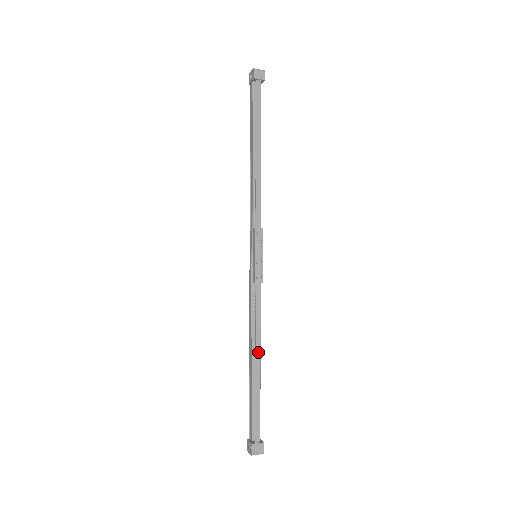
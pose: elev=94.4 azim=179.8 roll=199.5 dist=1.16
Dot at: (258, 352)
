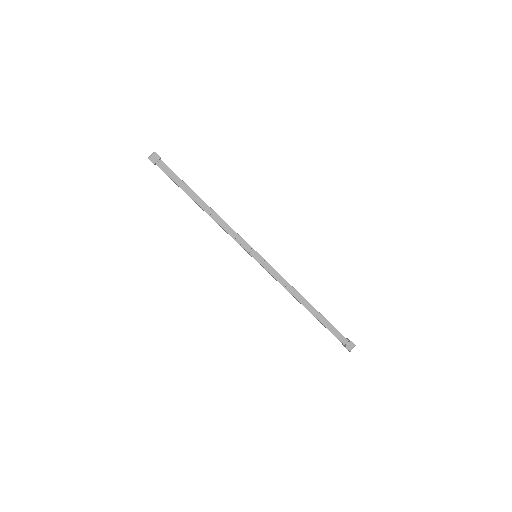
Dot at: (305, 303)
